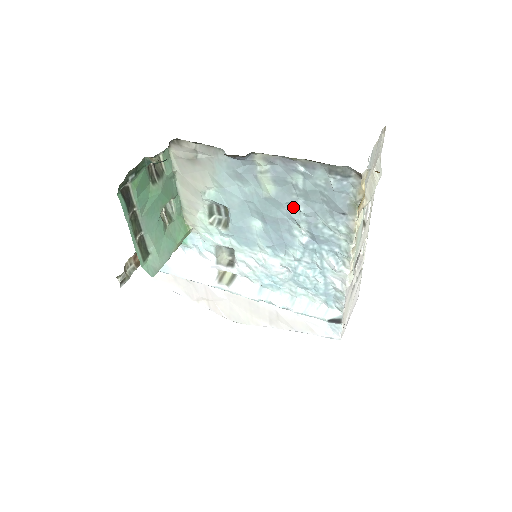
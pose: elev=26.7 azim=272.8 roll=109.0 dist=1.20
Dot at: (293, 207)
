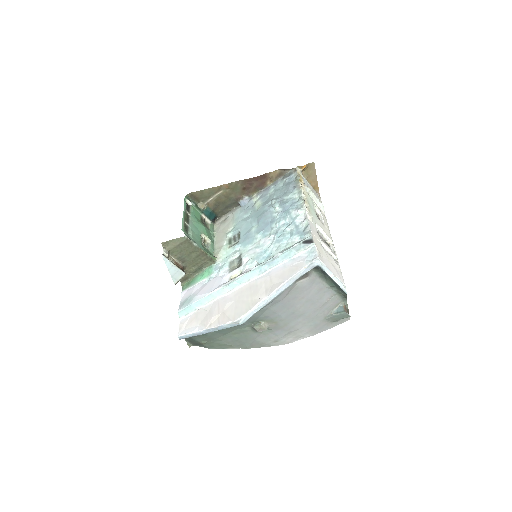
Dot at: (271, 204)
